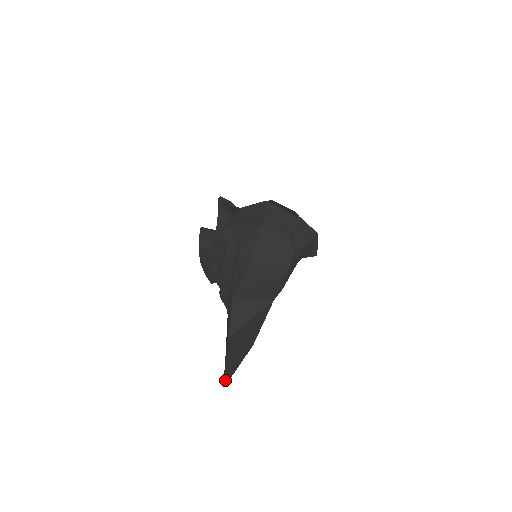
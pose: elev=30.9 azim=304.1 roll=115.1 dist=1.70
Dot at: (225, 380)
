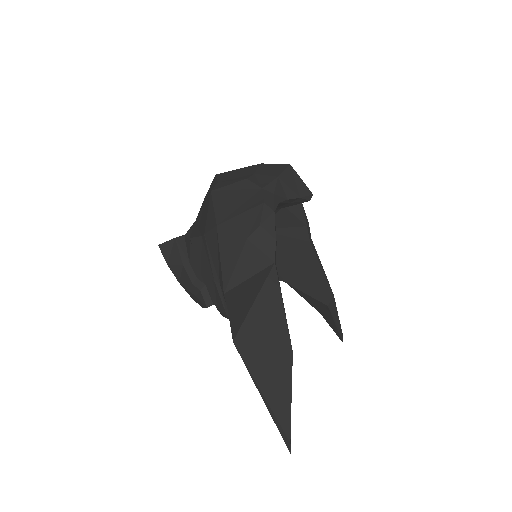
Dot at: (284, 437)
